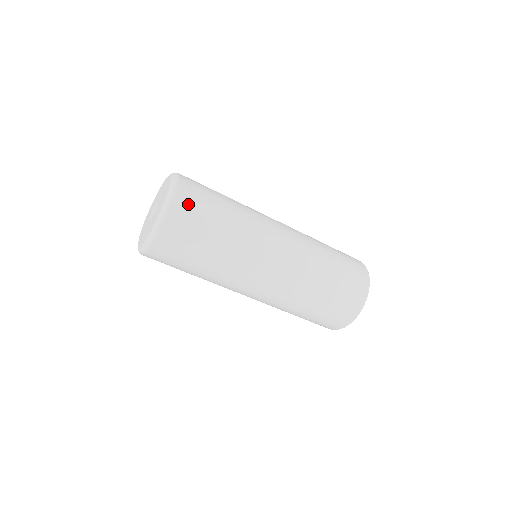
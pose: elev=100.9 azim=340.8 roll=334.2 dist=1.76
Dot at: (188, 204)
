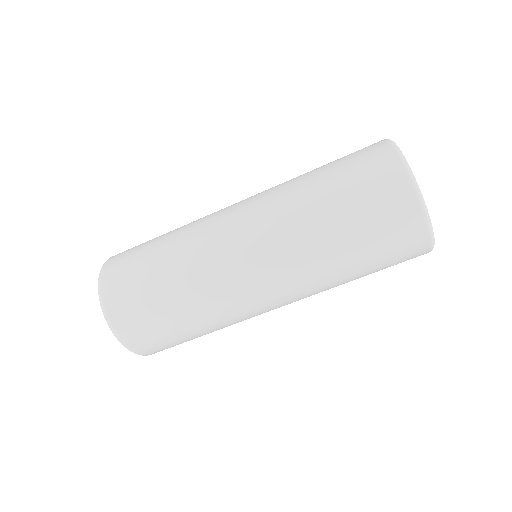
Dot at: (116, 272)
